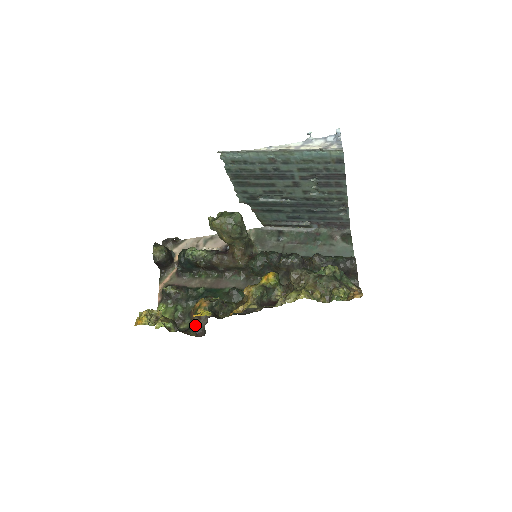
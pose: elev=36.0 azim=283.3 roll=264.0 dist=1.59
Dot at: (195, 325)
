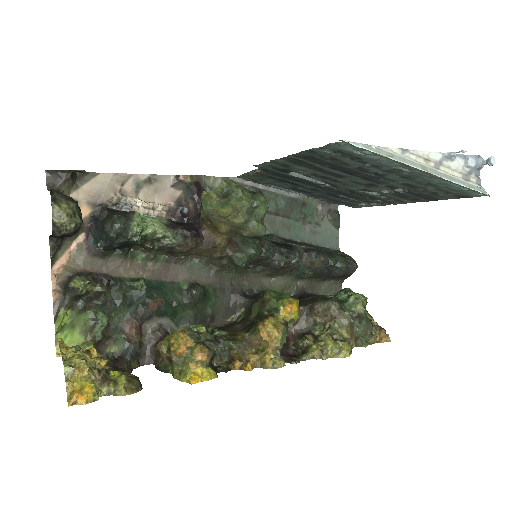
Dot at: (136, 349)
